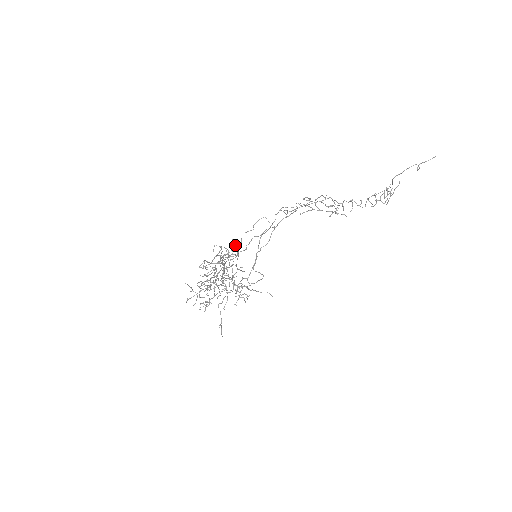
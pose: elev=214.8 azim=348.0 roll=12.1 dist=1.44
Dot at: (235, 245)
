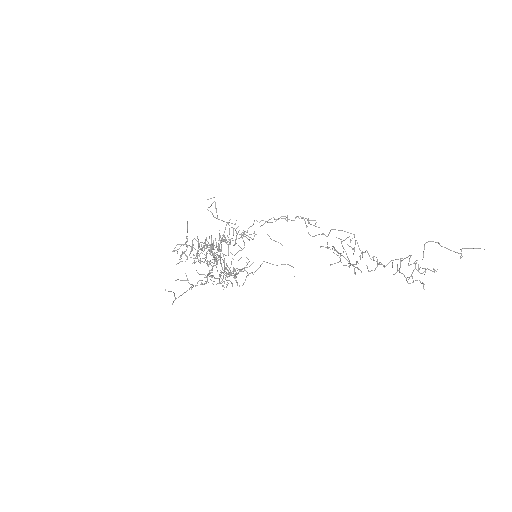
Dot at: occluded
